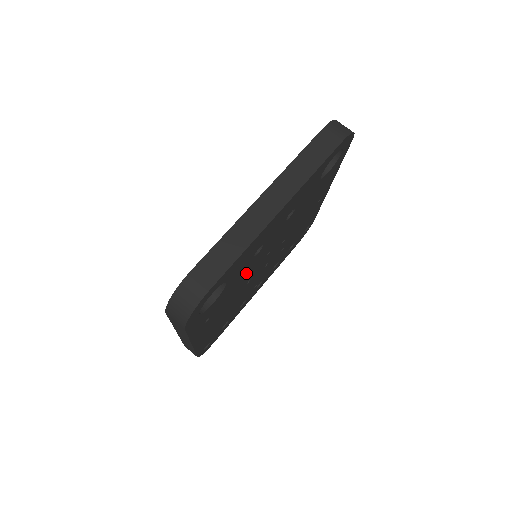
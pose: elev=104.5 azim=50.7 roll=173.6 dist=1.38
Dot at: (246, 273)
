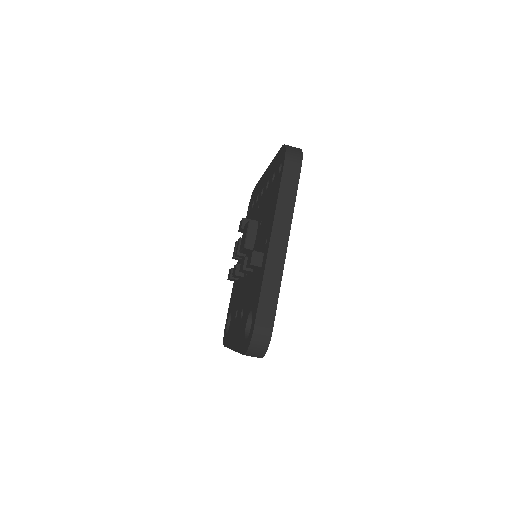
Dot at: occluded
